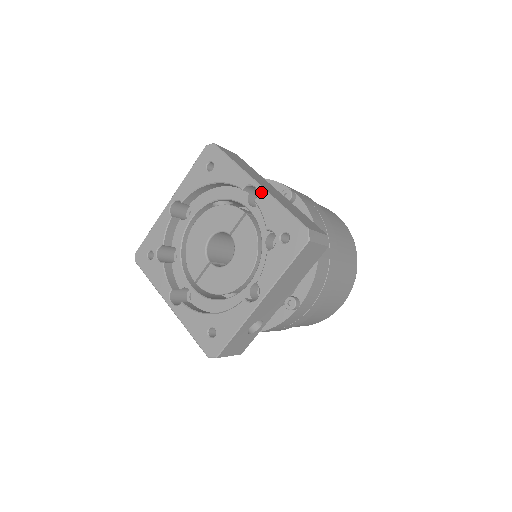
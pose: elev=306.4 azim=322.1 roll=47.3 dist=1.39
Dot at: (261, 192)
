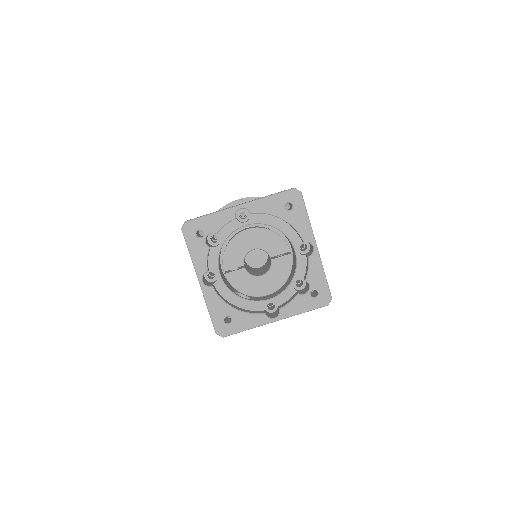
Dot at: (316, 254)
